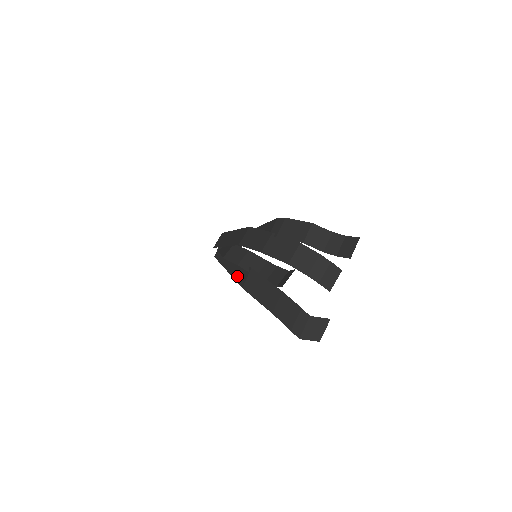
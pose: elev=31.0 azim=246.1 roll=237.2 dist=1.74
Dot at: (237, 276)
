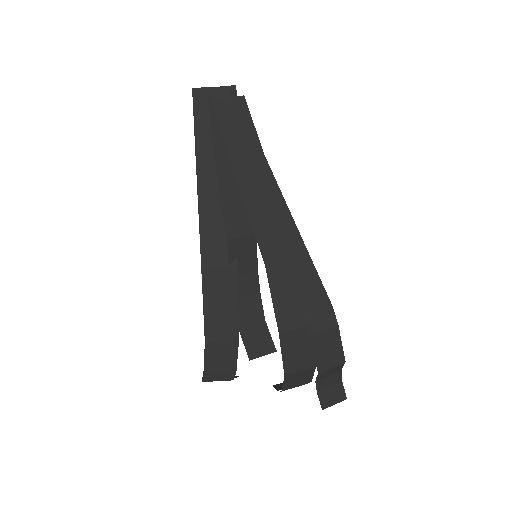
Dot at: (208, 231)
